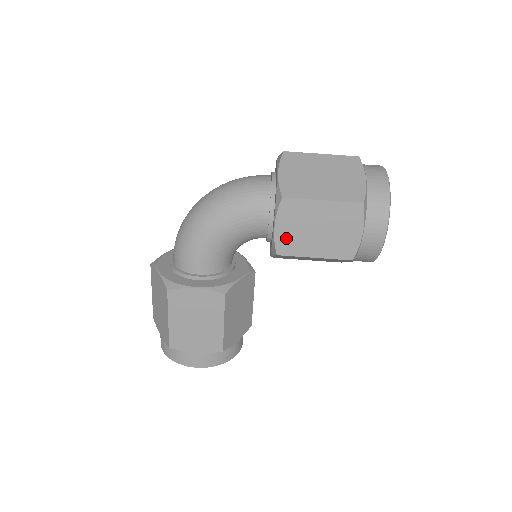
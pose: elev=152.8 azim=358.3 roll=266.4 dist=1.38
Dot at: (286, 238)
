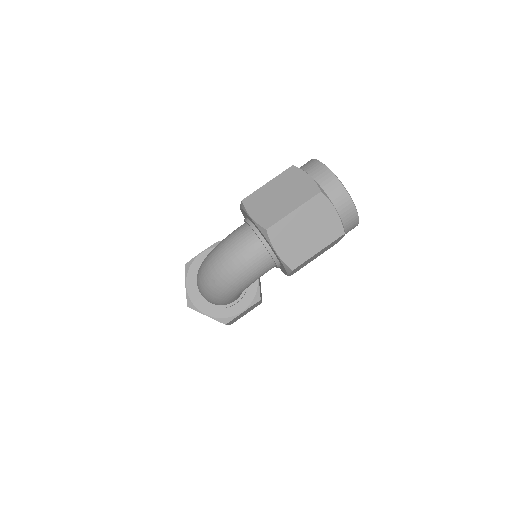
Dot at: occluded
